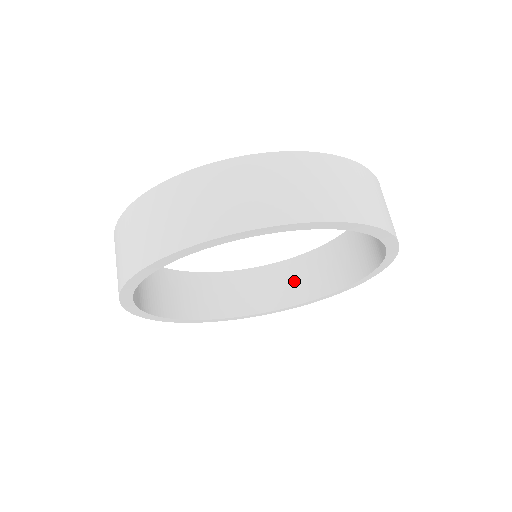
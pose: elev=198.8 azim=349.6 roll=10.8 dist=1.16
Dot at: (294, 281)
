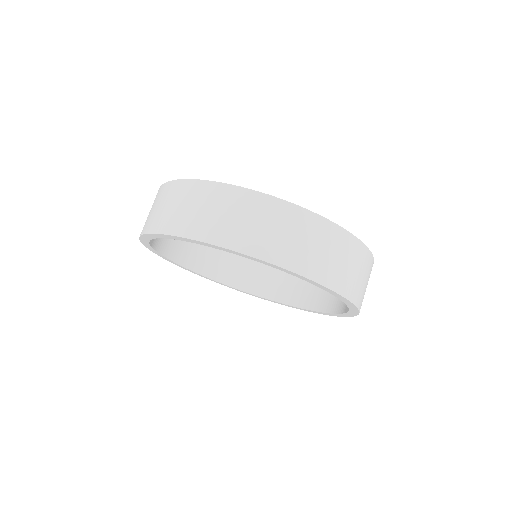
Dot at: occluded
